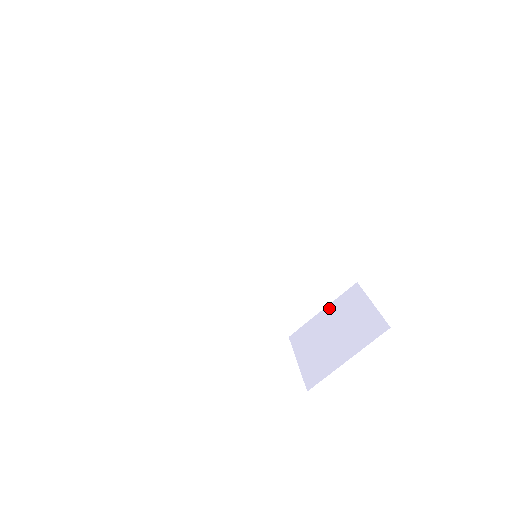
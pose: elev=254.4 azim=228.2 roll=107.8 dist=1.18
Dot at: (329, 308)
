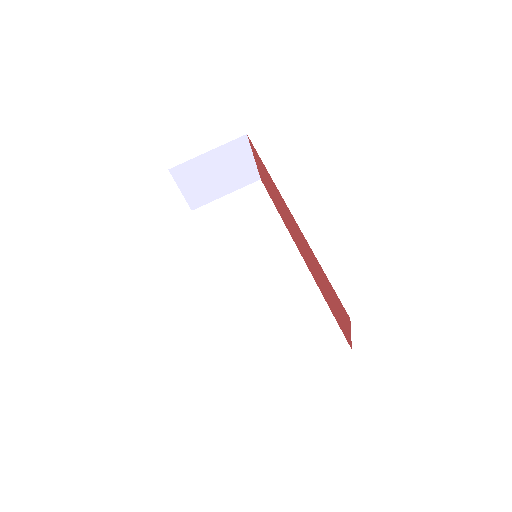
Dot at: (315, 365)
